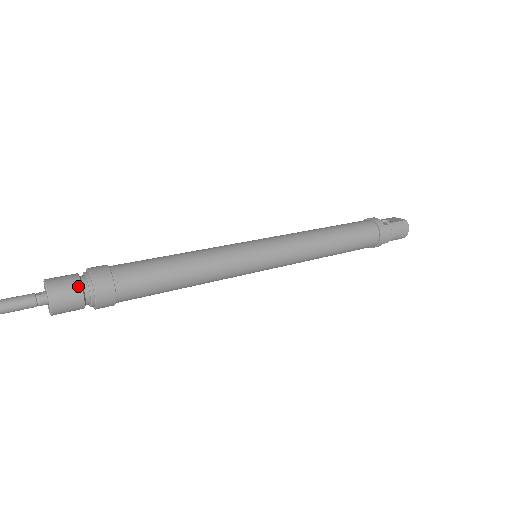
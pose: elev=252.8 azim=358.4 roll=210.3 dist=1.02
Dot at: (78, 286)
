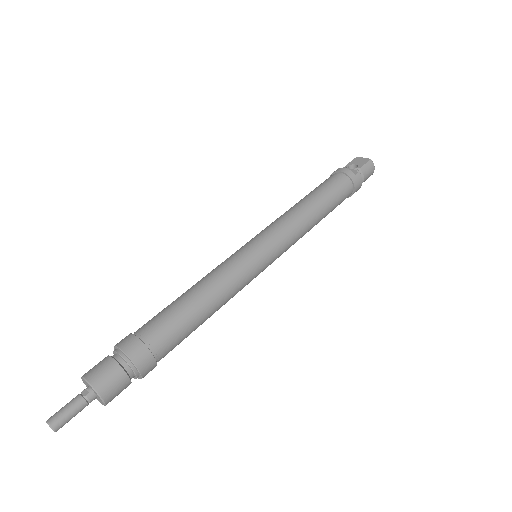
Dot at: (121, 372)
